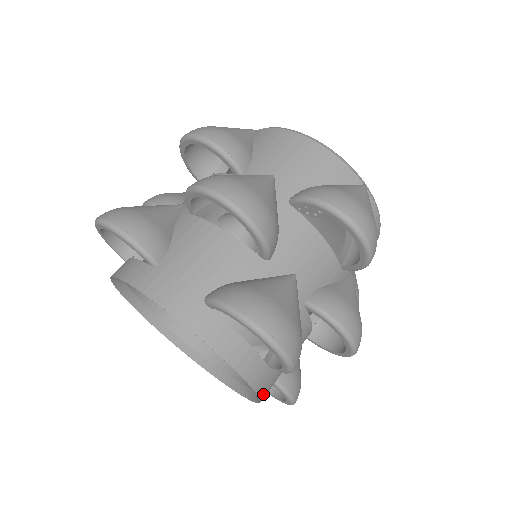
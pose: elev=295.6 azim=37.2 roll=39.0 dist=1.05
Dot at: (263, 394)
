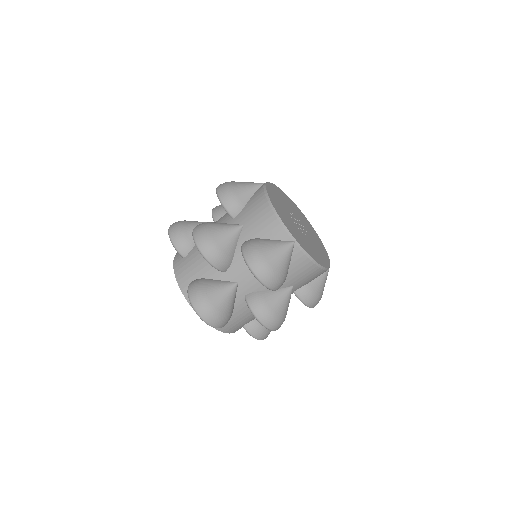
Dot at: occluded
